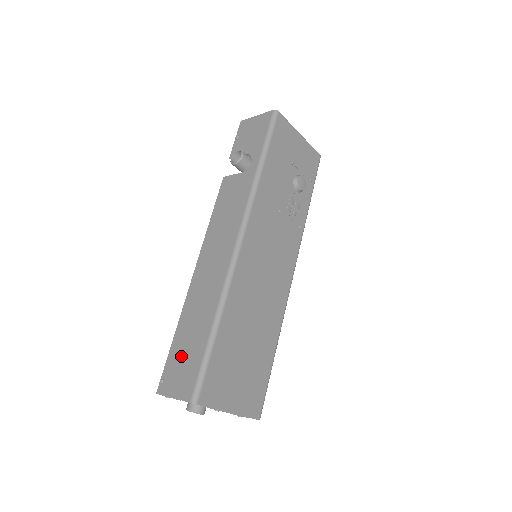
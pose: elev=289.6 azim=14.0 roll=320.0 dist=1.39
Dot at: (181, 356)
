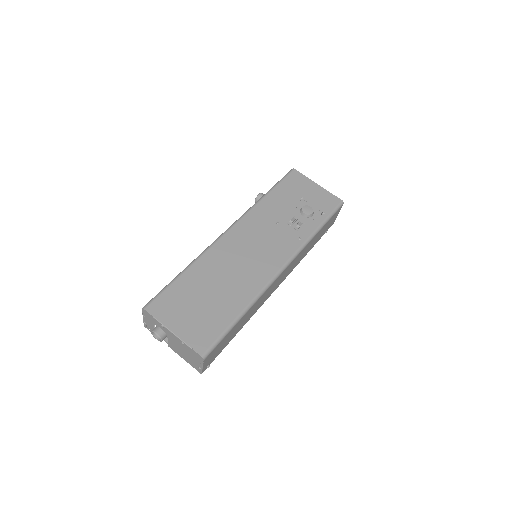
Dot at: occluded
